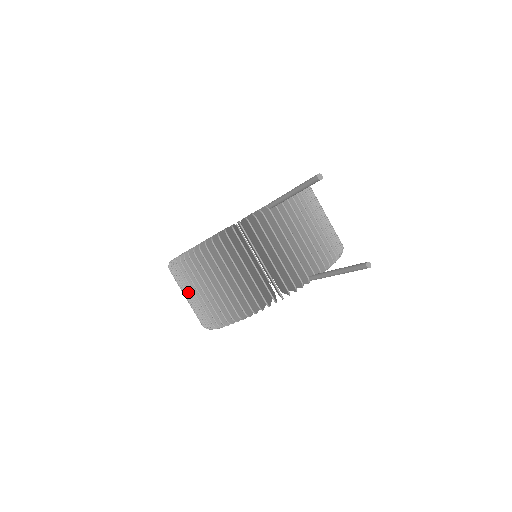
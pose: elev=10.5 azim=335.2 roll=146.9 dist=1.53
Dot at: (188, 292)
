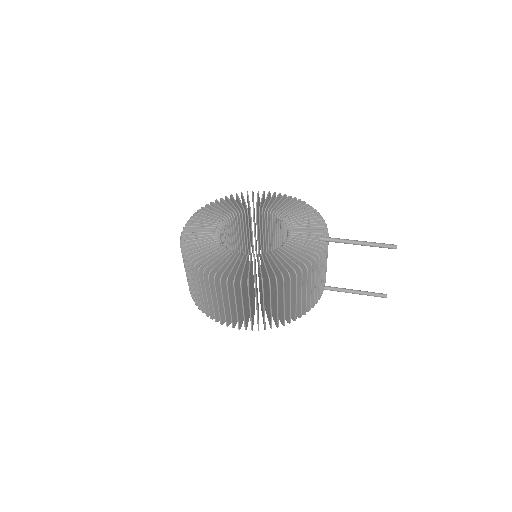
Dot at: (237, 304)
